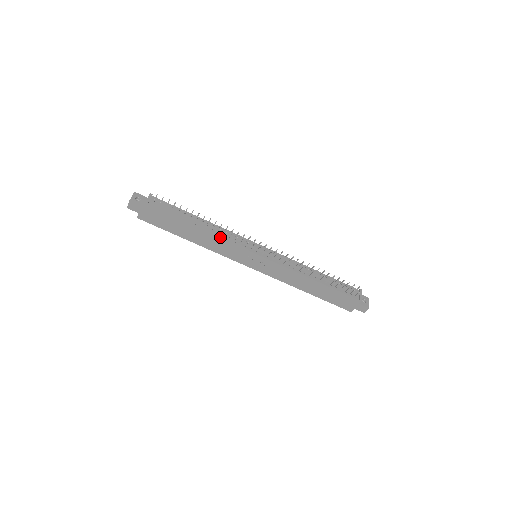
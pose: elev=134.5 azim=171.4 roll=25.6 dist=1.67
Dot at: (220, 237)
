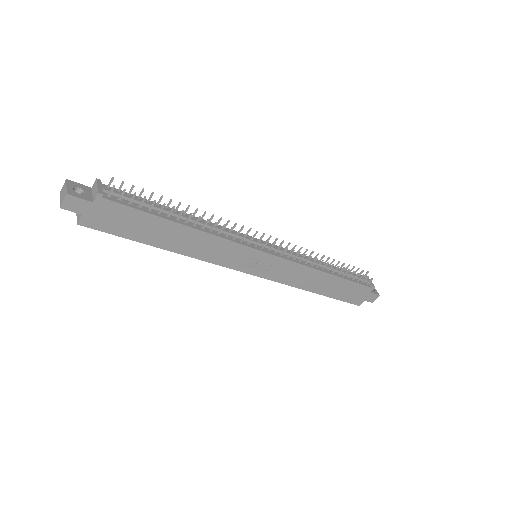
Dot at: (216, 235)
